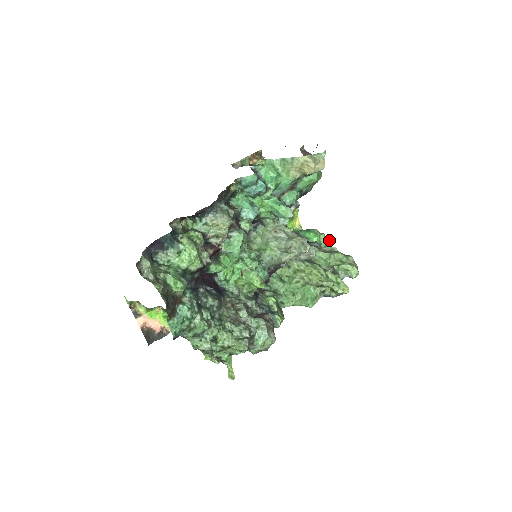
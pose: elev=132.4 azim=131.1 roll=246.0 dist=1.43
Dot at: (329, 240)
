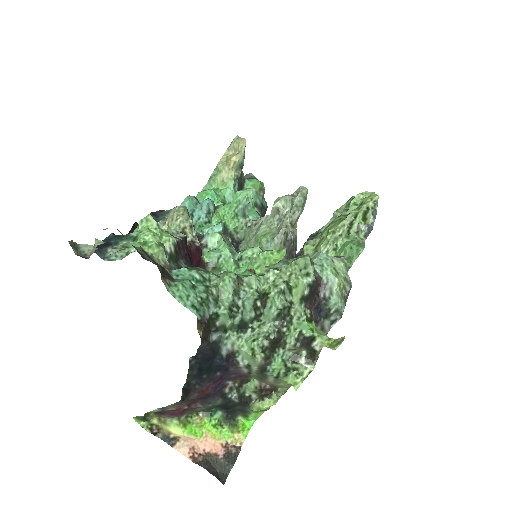
Dot at: occluded
